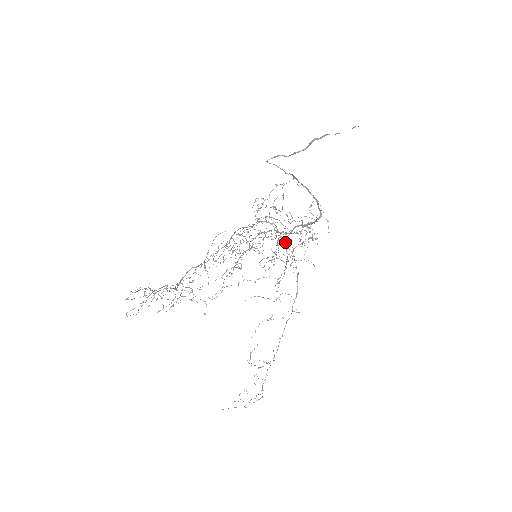
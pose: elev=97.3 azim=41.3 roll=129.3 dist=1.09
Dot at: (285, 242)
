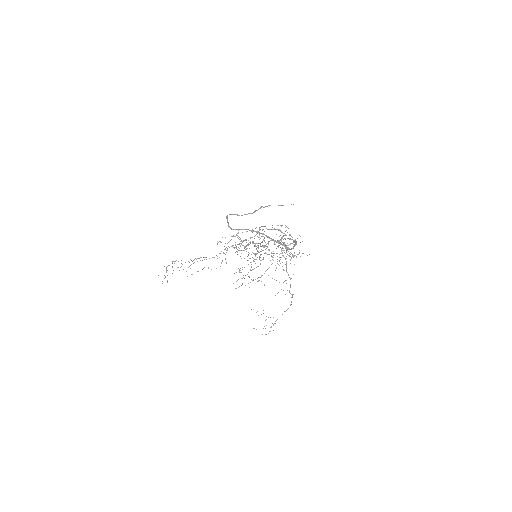
Dot at: occluded
